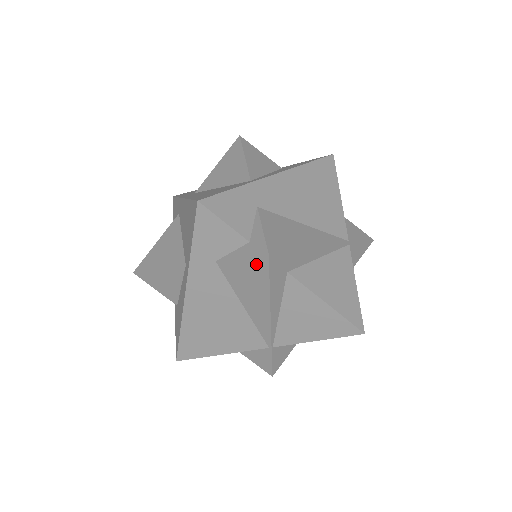
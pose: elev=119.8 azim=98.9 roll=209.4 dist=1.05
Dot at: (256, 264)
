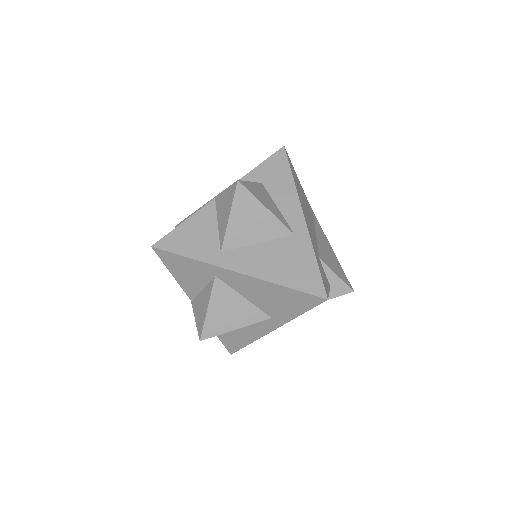
Dot at: (337, 296)
